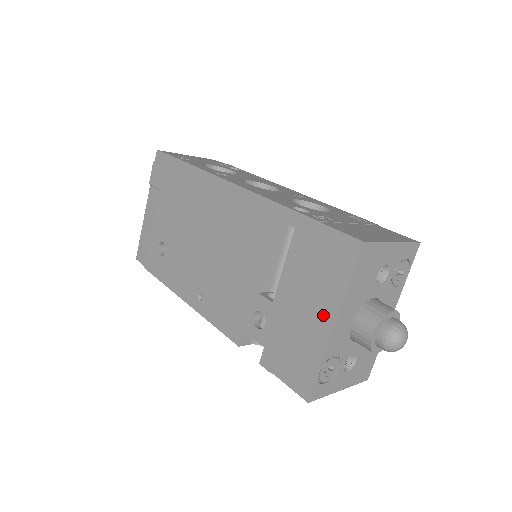
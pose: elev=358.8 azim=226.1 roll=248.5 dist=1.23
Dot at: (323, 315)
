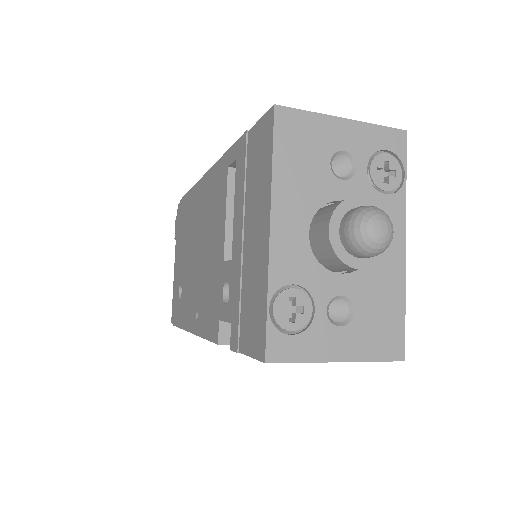
Dot at: (261, 227)
